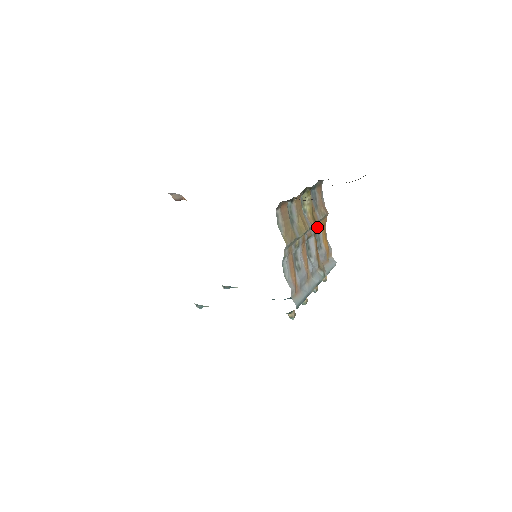
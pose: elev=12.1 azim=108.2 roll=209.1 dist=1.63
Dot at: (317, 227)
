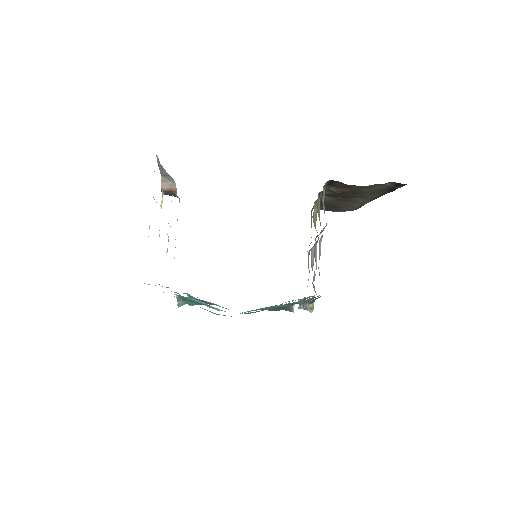
Dot at: occluded
